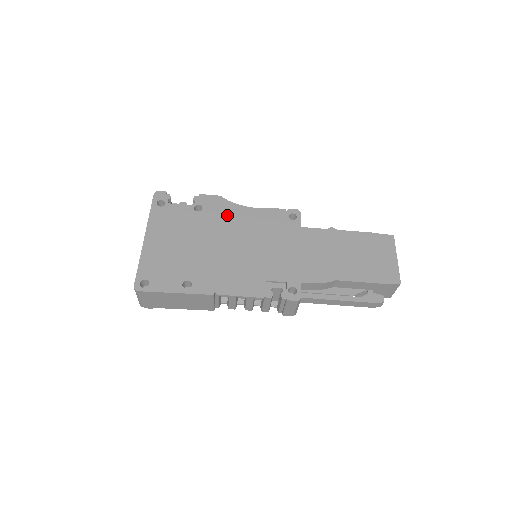
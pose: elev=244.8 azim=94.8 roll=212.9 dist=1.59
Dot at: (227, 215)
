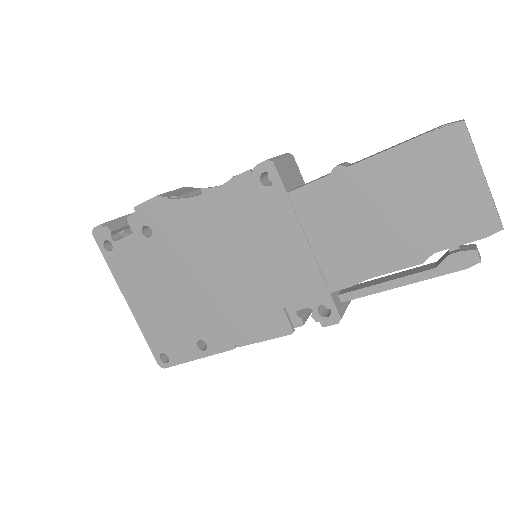
Dot at: (183, 225)
